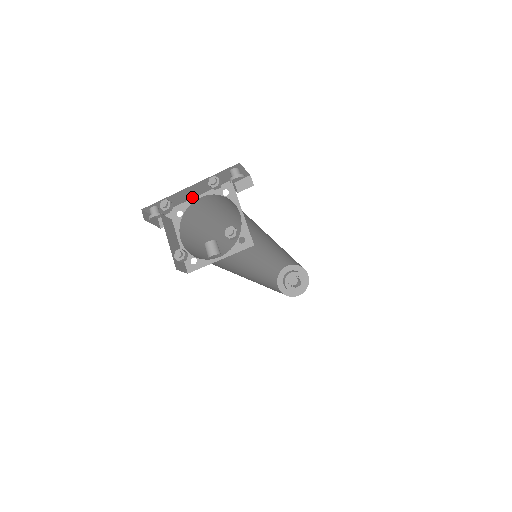
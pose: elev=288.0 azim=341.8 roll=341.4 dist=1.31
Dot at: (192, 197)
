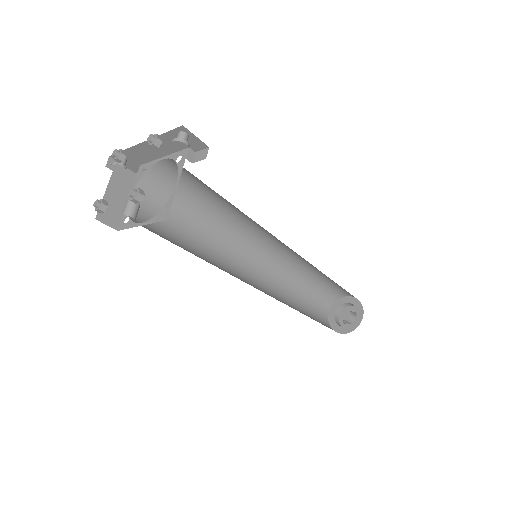
Dot at: (157, 157)
